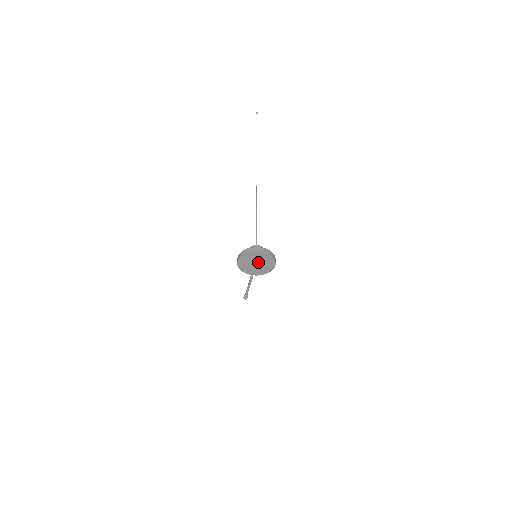
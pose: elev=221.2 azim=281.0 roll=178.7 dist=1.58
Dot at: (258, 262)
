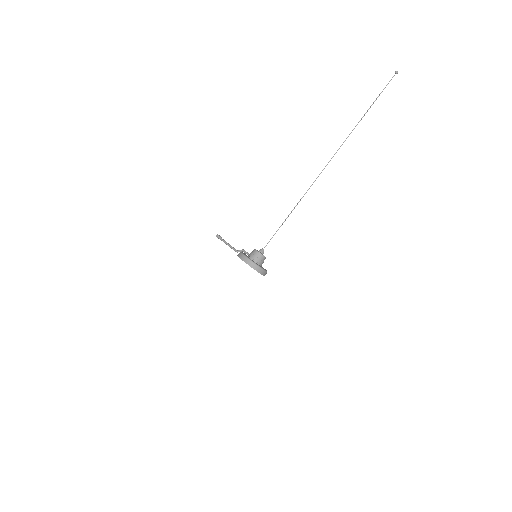
Dot at: occluded
